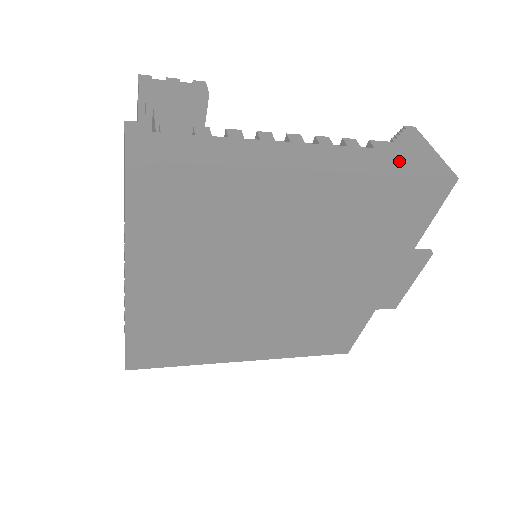
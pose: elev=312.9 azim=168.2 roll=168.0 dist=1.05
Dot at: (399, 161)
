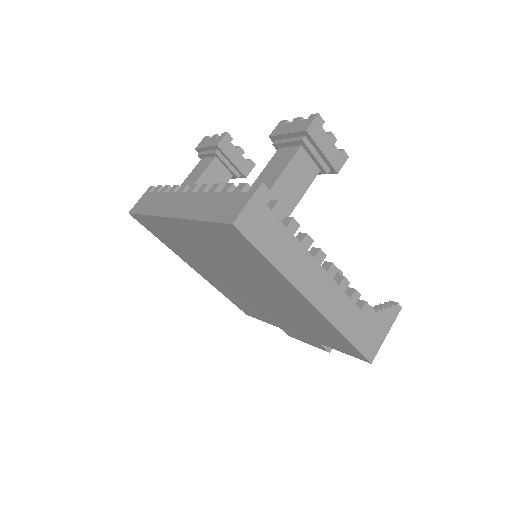
Dot at: (360, 330)
